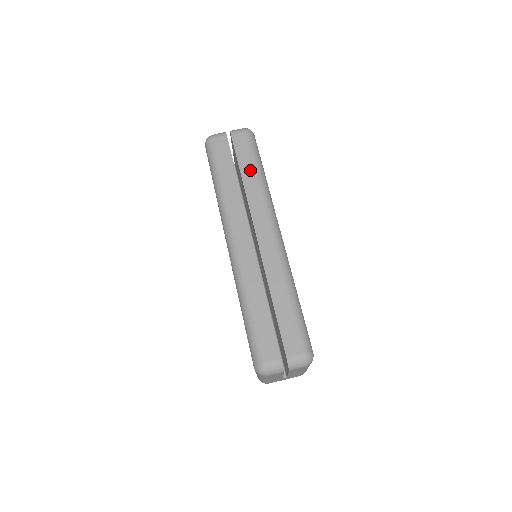
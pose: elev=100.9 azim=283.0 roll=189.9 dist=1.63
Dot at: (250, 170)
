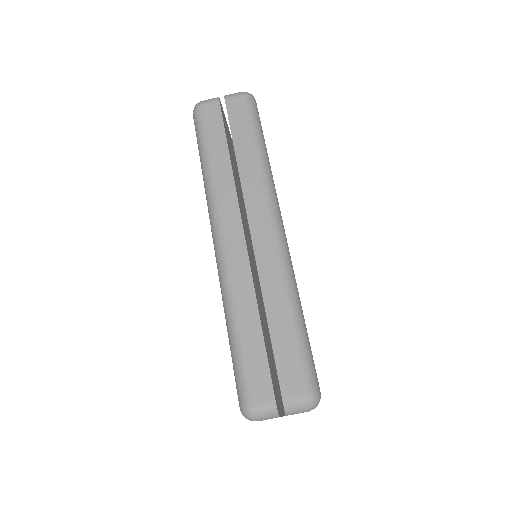
Dot at: (246, 145)
